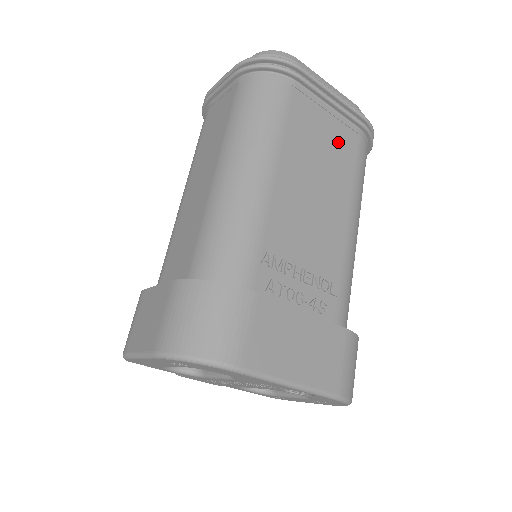
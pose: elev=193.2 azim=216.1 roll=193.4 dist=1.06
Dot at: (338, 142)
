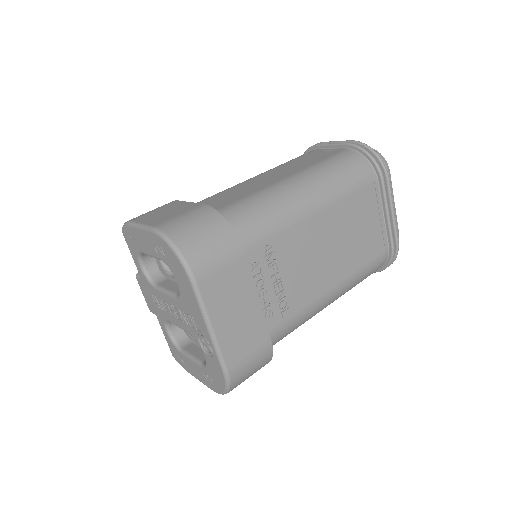
Dot at: (369, 239)
